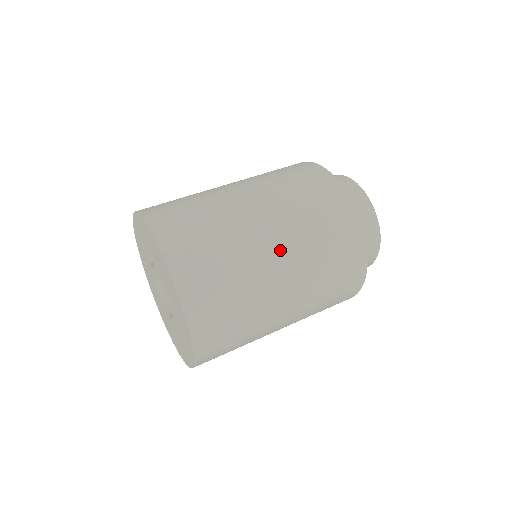
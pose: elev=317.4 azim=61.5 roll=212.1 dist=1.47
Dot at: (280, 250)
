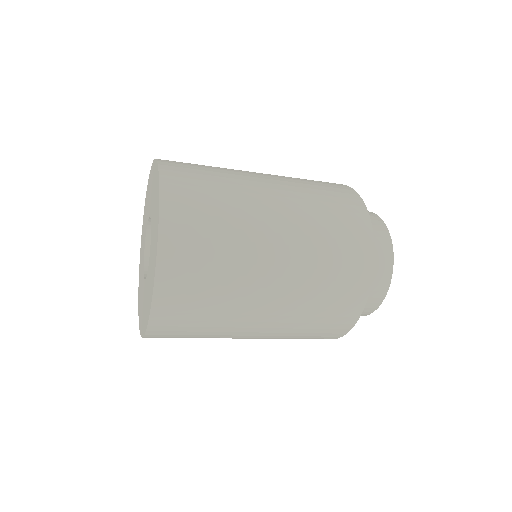
Dot at: occluded
